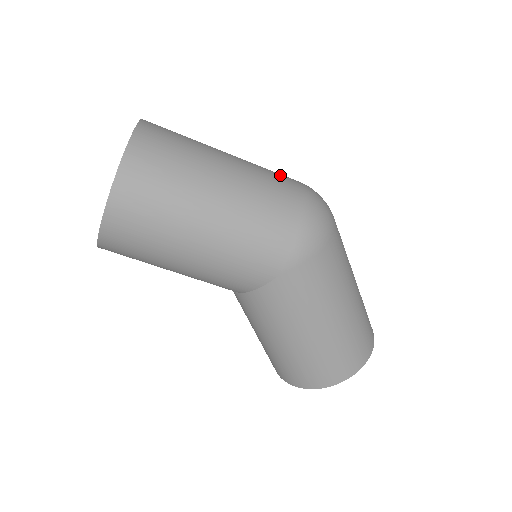
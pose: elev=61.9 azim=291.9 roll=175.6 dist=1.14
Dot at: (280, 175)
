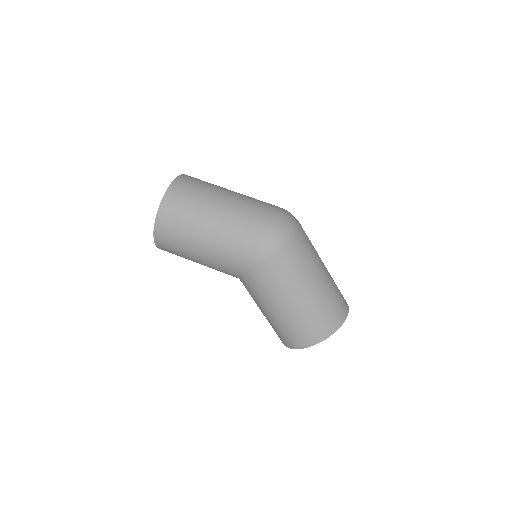
Dot at: (262, 204)
